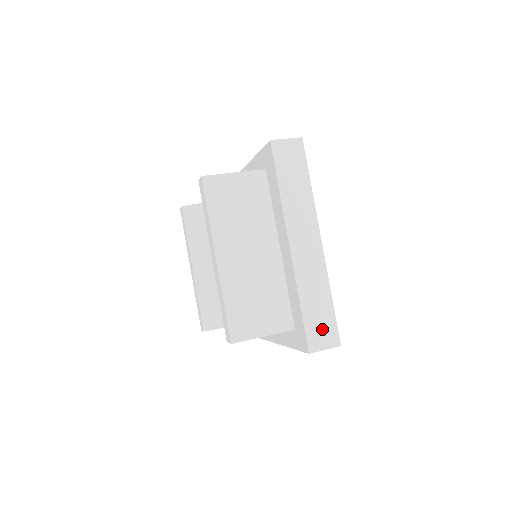
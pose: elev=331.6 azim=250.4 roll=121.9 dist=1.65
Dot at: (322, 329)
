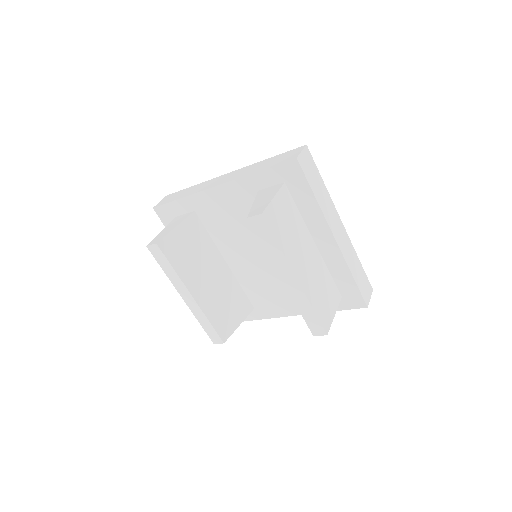
Dot at: (365, 286)
